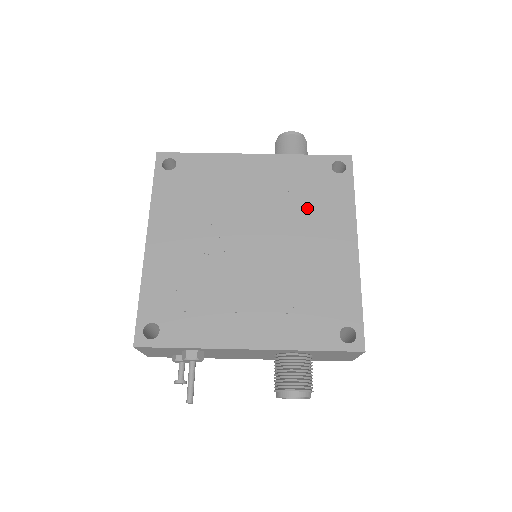
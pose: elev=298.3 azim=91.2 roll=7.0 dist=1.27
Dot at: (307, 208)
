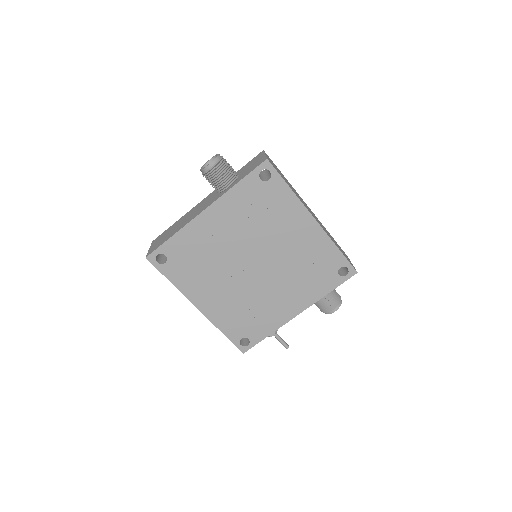
Dot at: (268, 220)
